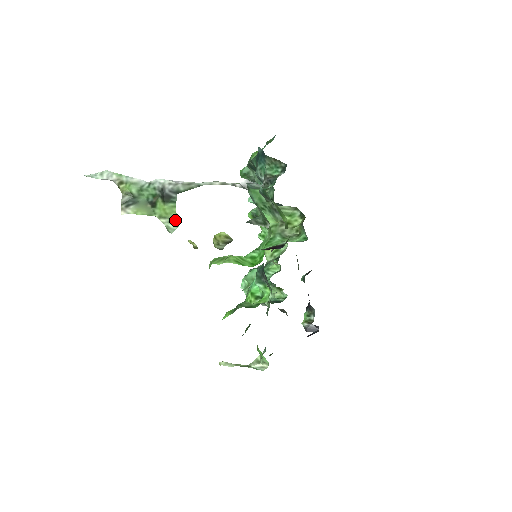
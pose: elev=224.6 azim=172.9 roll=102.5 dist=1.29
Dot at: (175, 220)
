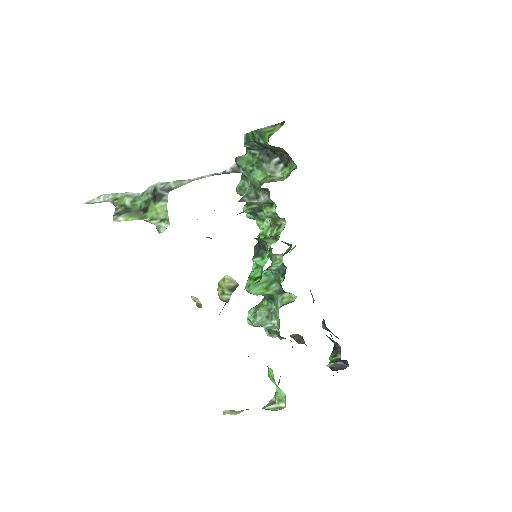
Dot at: (166, 219)
